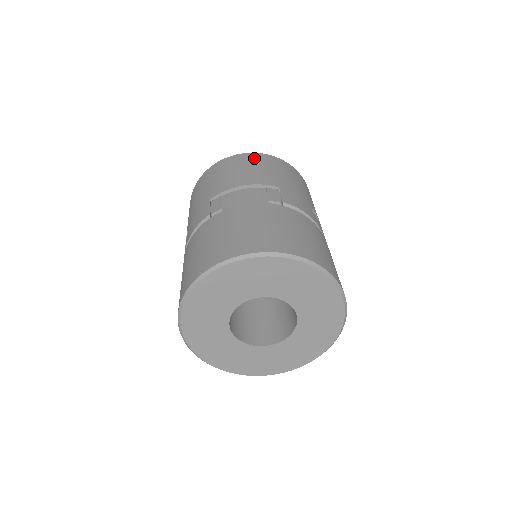
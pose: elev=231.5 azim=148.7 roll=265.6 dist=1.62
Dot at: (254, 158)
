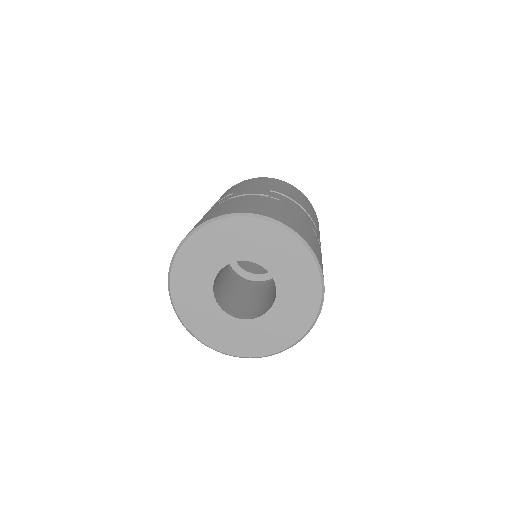
Dot at: (226, 191)
